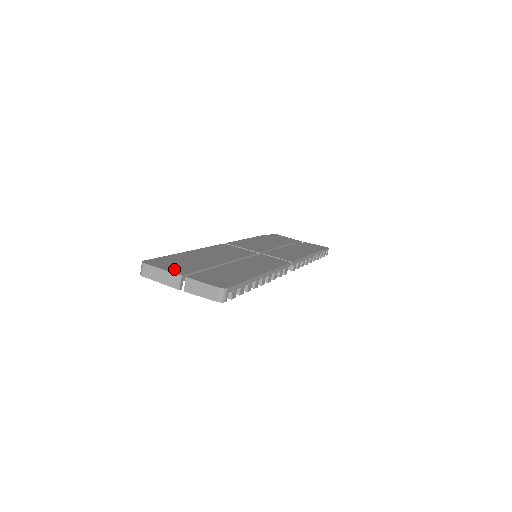
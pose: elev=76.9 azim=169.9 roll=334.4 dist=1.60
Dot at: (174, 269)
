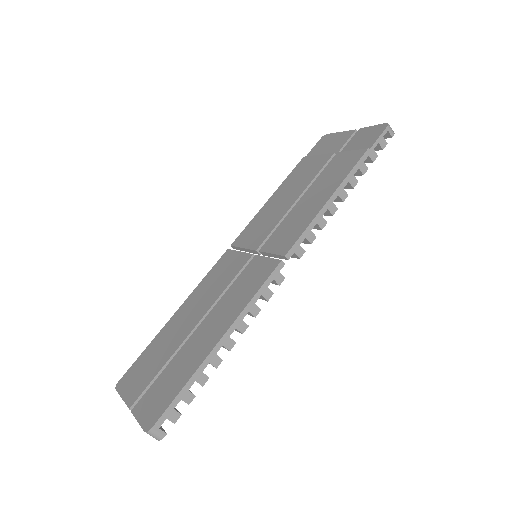
Dot at: (131, 392)
